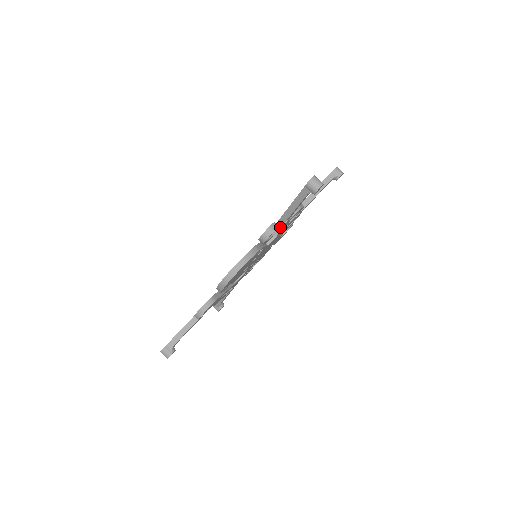
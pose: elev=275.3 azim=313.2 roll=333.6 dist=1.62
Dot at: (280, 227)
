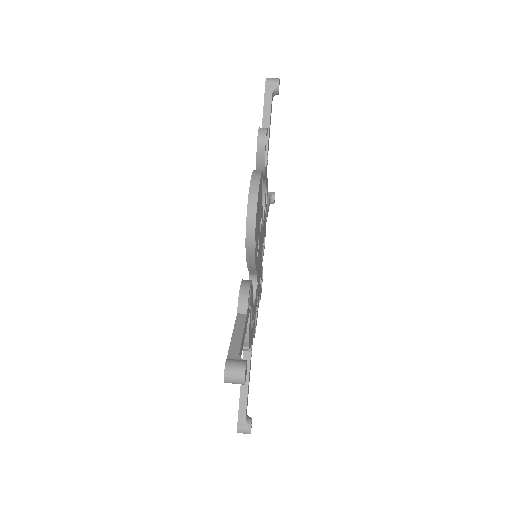
Dot at: (265, 164)
